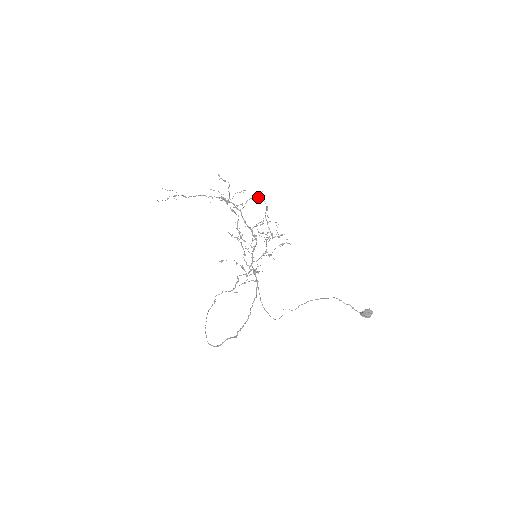
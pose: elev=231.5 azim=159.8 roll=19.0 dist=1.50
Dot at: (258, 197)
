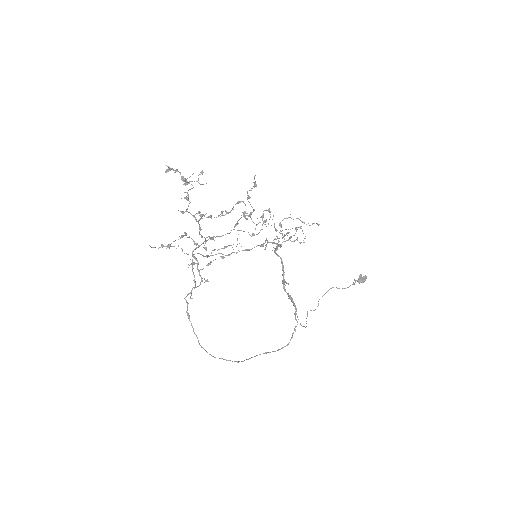
Dot at: (299, 219)
